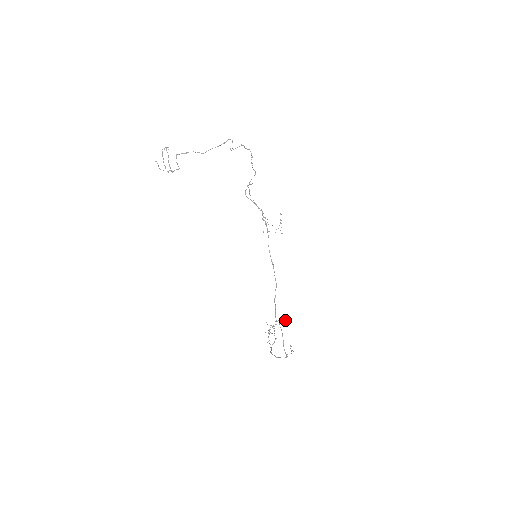
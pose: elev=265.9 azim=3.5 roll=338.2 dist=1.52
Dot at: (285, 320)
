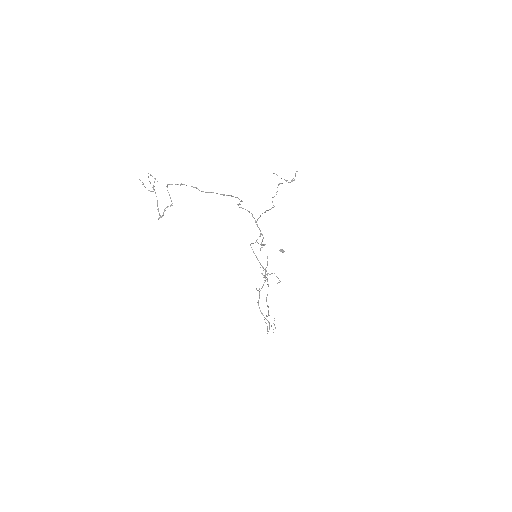
Dot at: occluded
